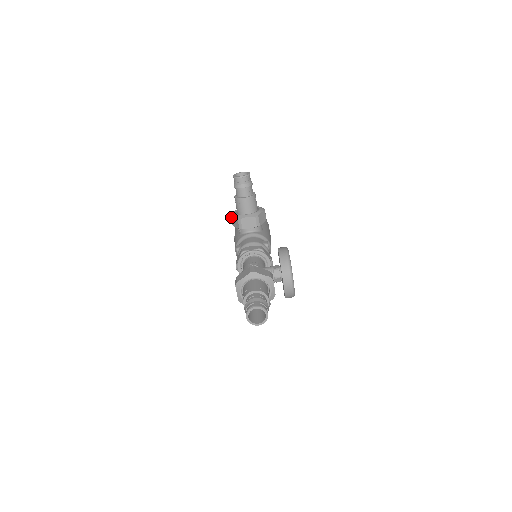
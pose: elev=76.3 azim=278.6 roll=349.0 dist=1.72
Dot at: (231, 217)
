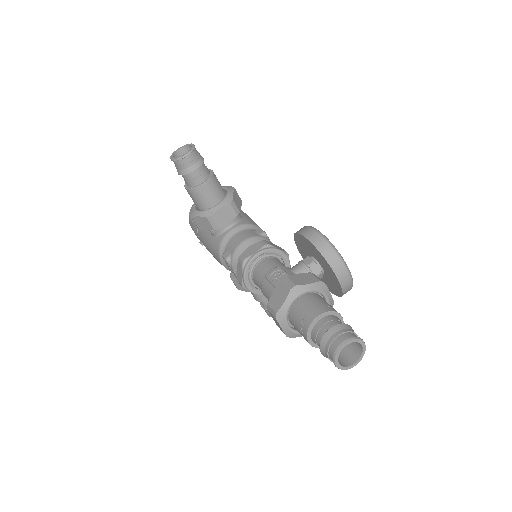
Dot at: (193, 219)
